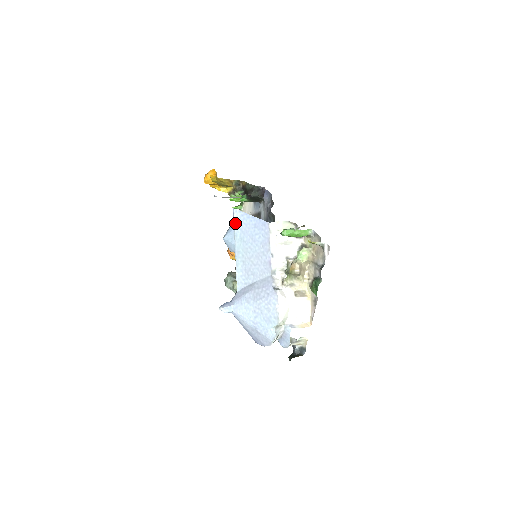
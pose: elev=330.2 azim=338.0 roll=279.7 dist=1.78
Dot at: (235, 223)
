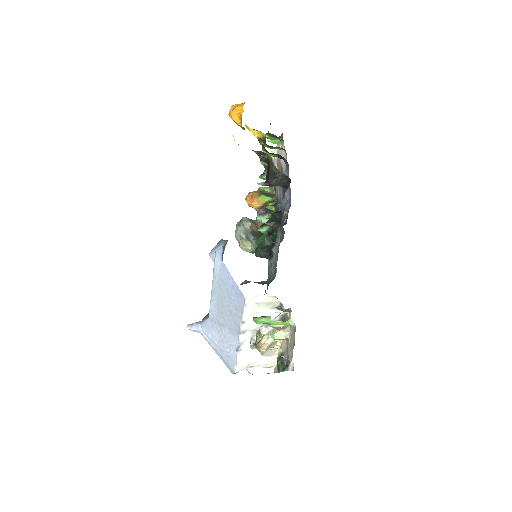
Dot at: (215, 266)
